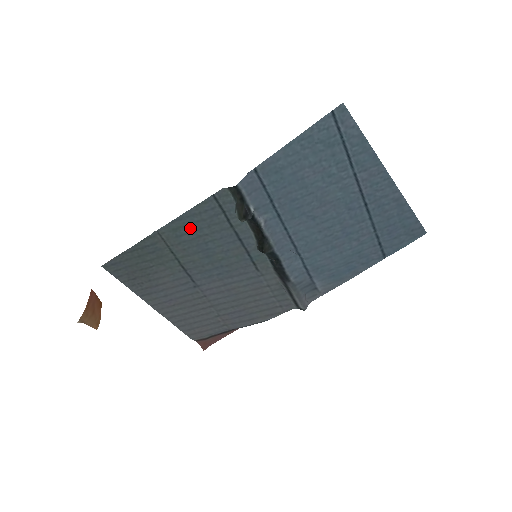
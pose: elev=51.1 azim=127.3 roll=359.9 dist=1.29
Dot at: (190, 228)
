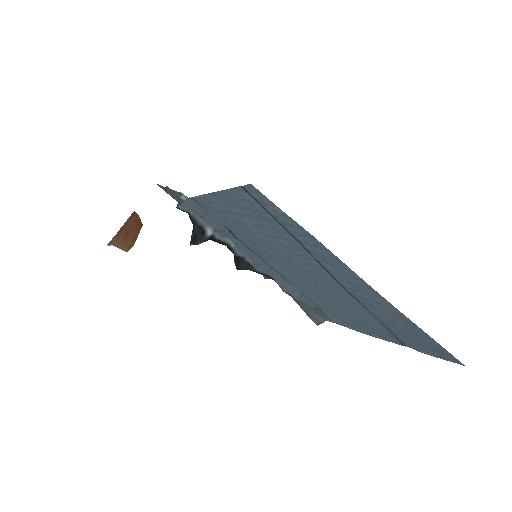
Dot at: occluded
